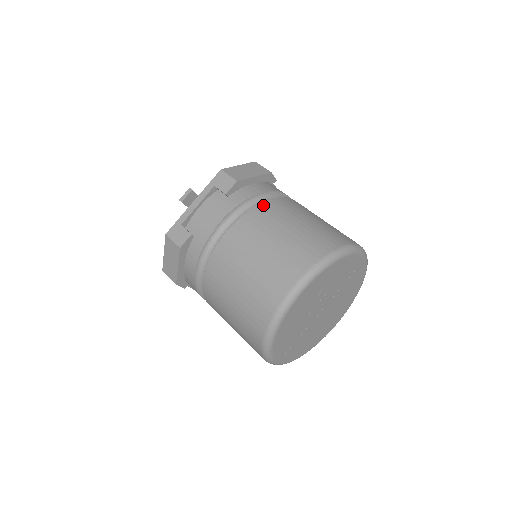
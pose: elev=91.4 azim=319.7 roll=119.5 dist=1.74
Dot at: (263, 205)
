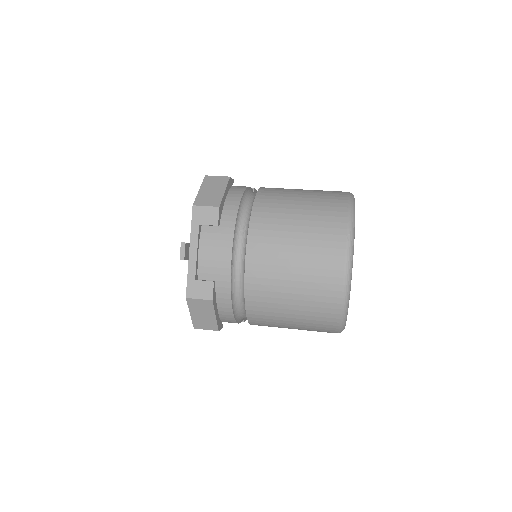
Dot at: (255, 213)
